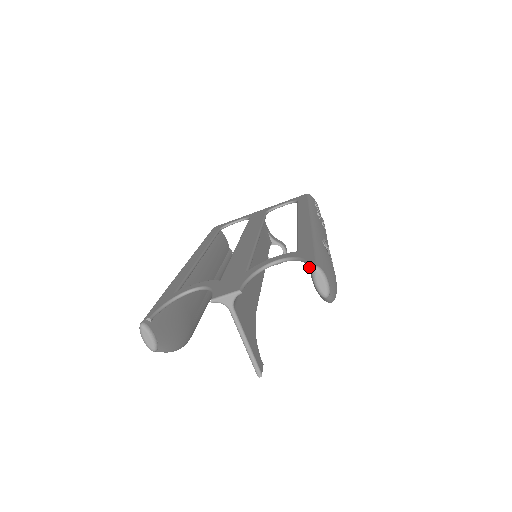
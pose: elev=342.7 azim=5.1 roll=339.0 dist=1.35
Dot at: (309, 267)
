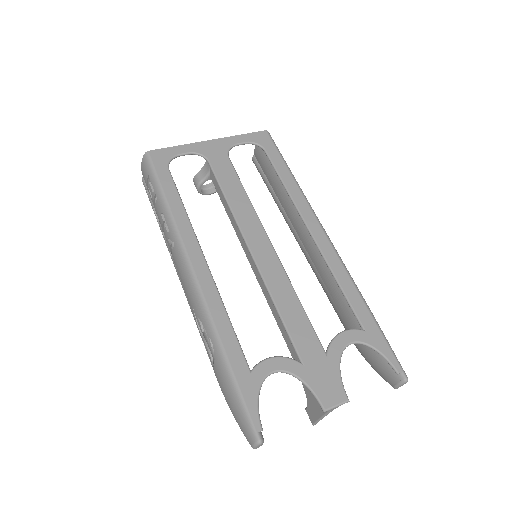
Dot at: (398, 374)
